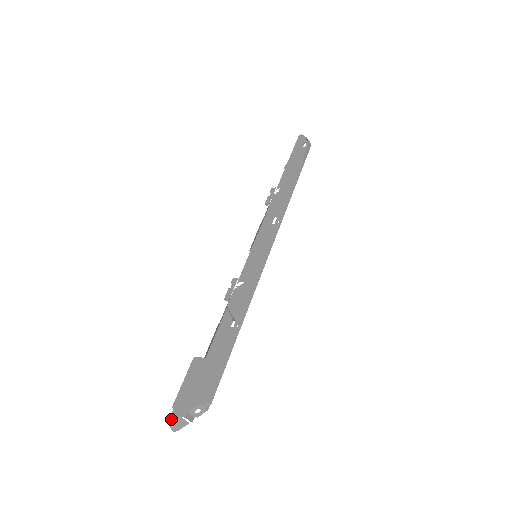
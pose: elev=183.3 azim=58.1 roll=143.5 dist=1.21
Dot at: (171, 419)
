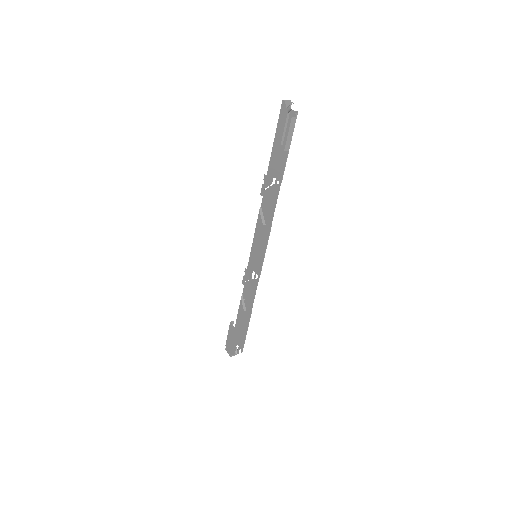
Dot at: occluded
